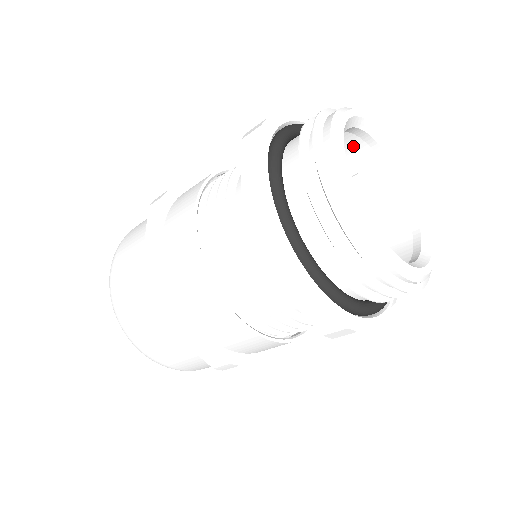
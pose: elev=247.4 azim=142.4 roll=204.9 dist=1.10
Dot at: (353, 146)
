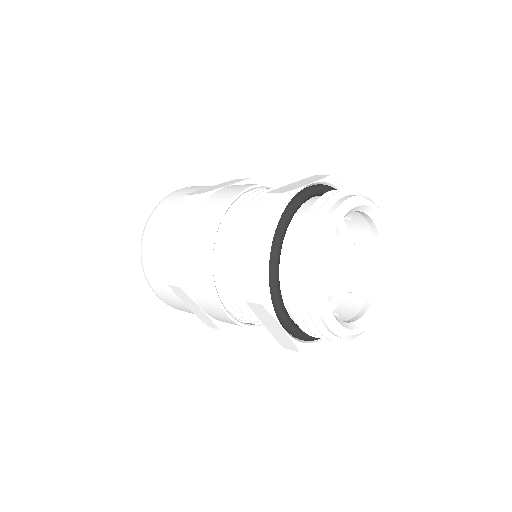
Dot at: occluded
